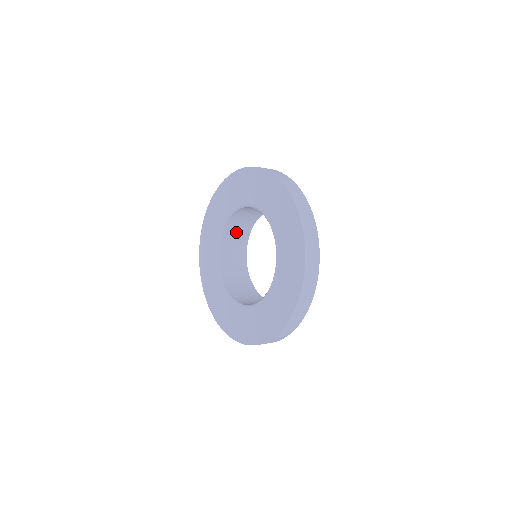
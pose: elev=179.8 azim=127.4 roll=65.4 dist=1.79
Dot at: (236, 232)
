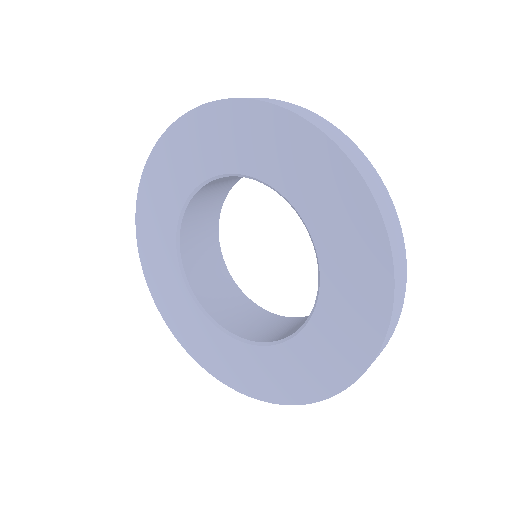
Dot at: (218, 185)
